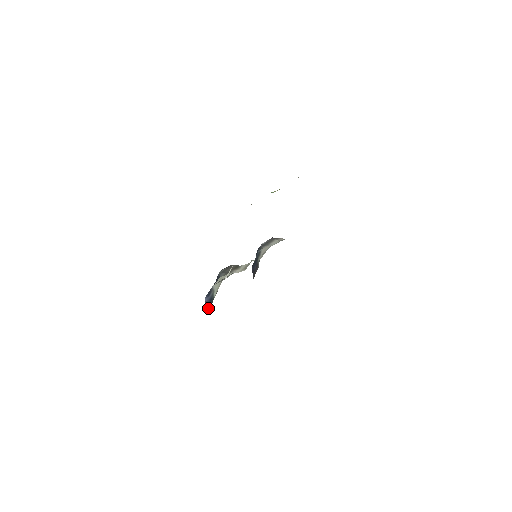
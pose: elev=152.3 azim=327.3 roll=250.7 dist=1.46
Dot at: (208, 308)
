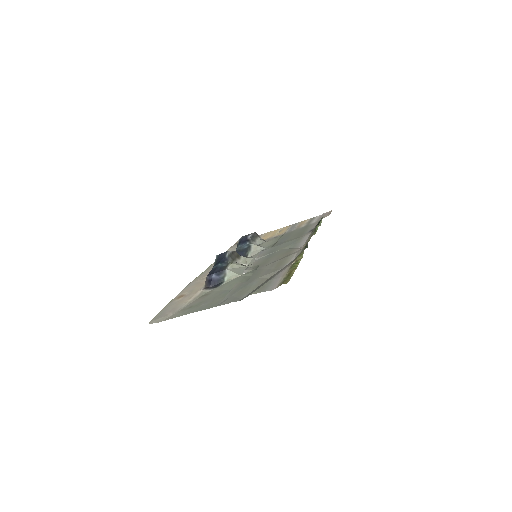
Dot at: (212, 284)
